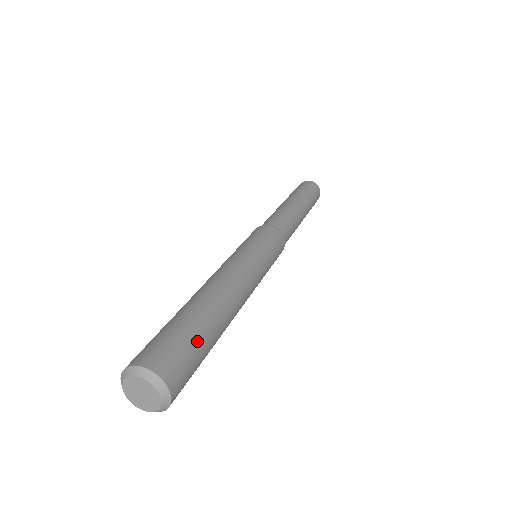
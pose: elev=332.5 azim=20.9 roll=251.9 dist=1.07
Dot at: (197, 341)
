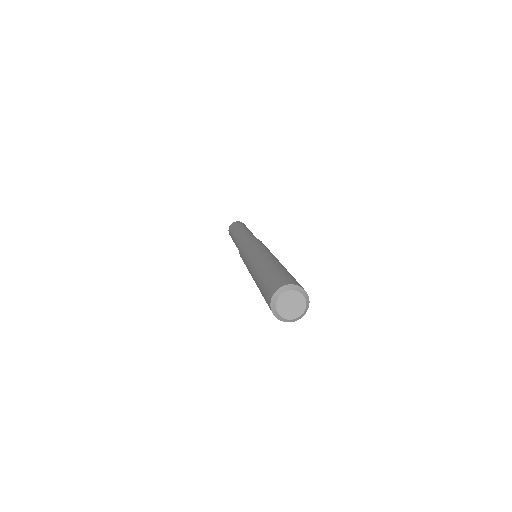
Dot at: occluded
